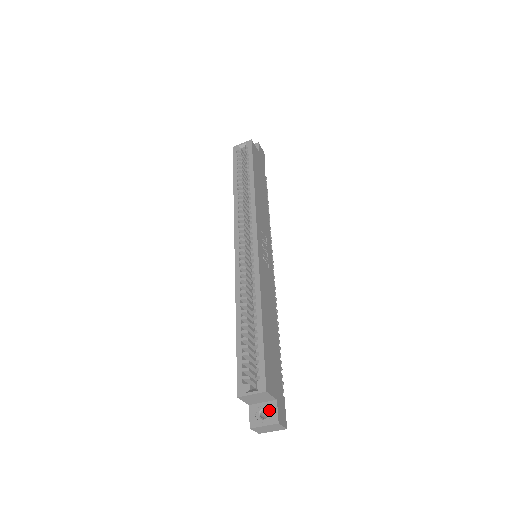
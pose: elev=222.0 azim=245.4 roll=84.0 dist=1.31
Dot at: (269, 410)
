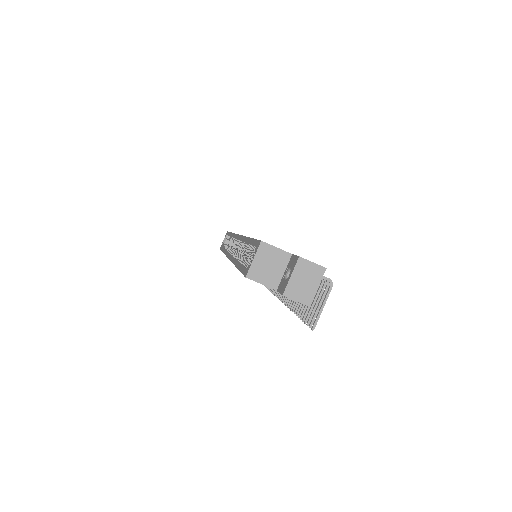
Dot at: (290, 266)
